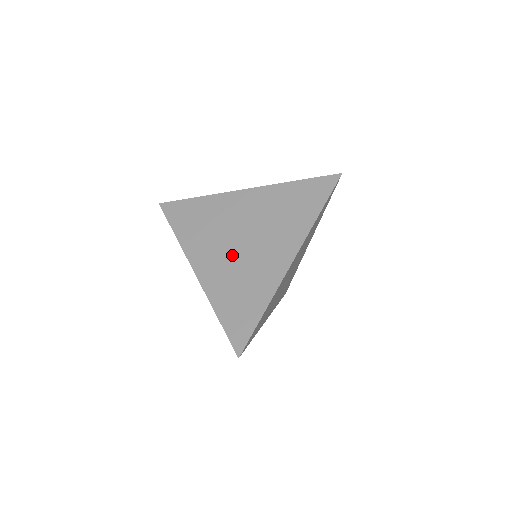
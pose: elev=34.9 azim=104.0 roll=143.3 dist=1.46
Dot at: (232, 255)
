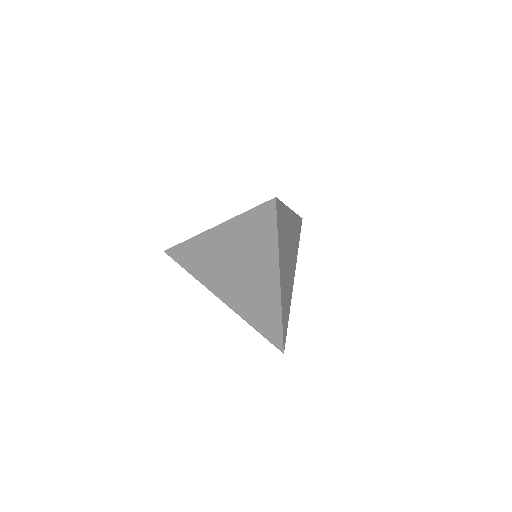
Dot at: (237, 285)
